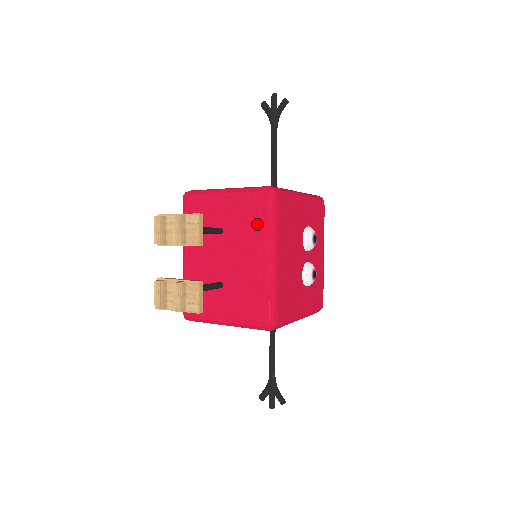
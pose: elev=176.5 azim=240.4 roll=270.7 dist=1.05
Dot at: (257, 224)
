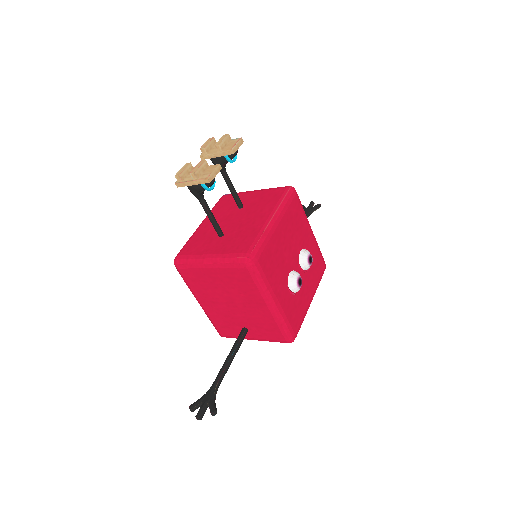
Dot at: (272, 201)
